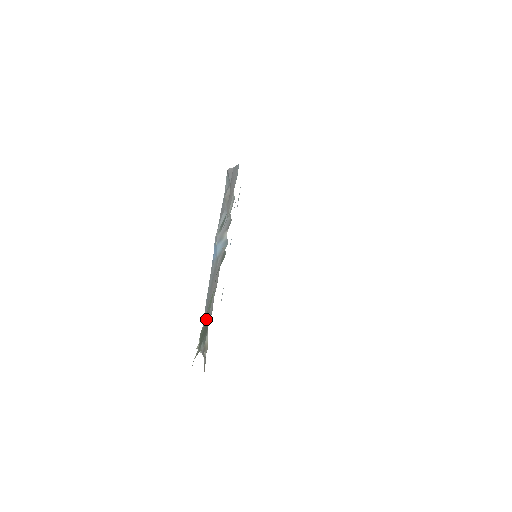
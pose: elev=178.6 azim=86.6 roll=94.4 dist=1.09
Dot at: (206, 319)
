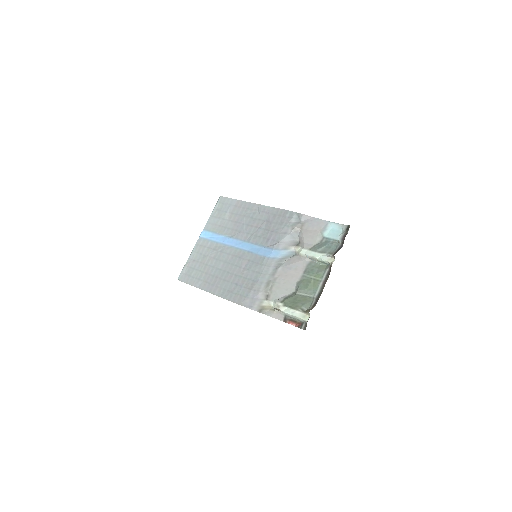
Dot at: (265, 291)
